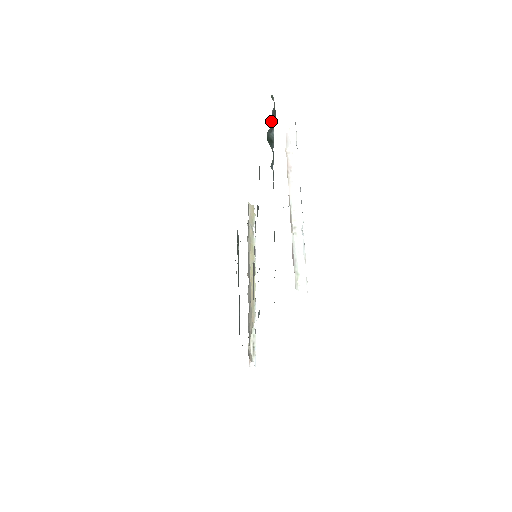
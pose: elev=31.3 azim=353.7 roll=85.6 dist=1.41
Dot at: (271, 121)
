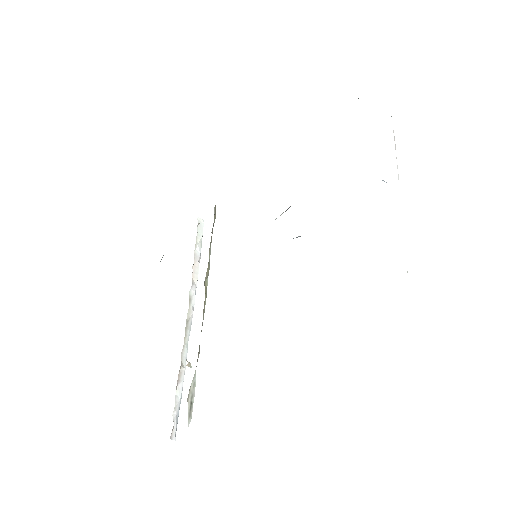
Dot at: occluded
